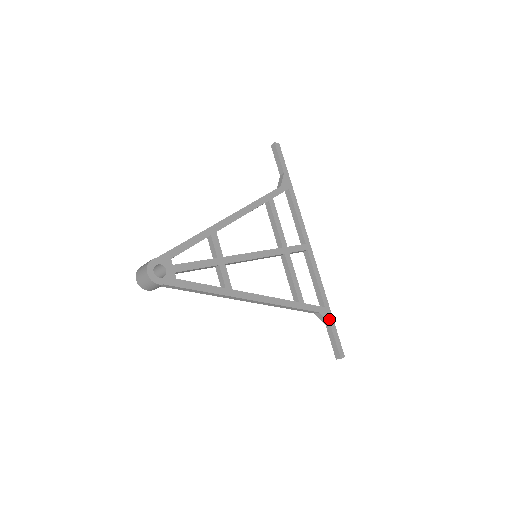
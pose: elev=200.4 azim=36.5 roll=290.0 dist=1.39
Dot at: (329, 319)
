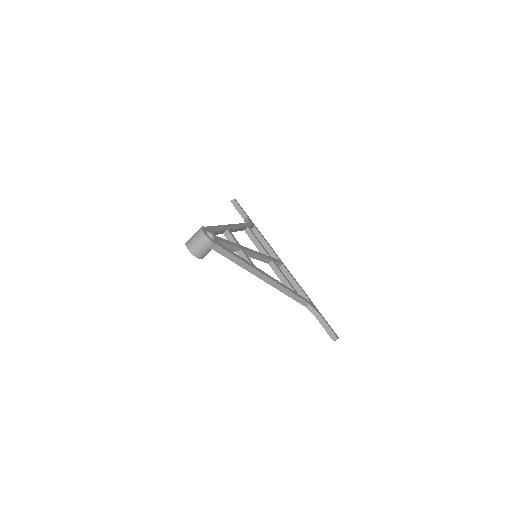
Dot at: (317, 310)
